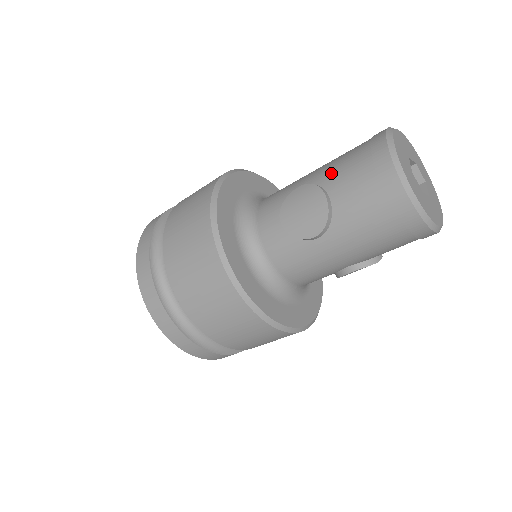
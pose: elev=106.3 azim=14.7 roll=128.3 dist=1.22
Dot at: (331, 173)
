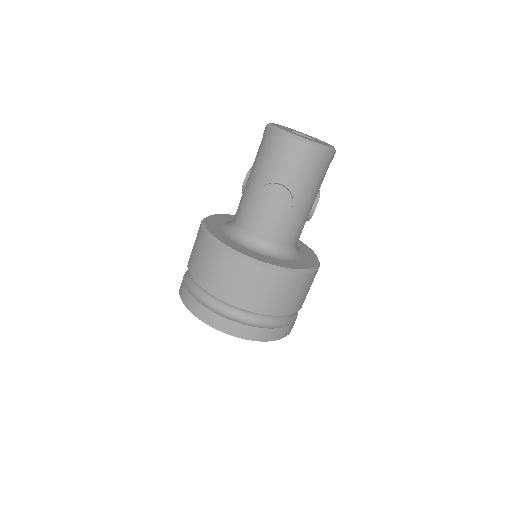
Dot at: (266, 172)
